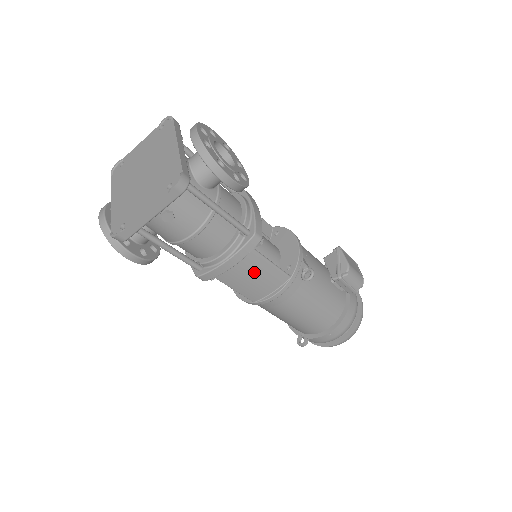
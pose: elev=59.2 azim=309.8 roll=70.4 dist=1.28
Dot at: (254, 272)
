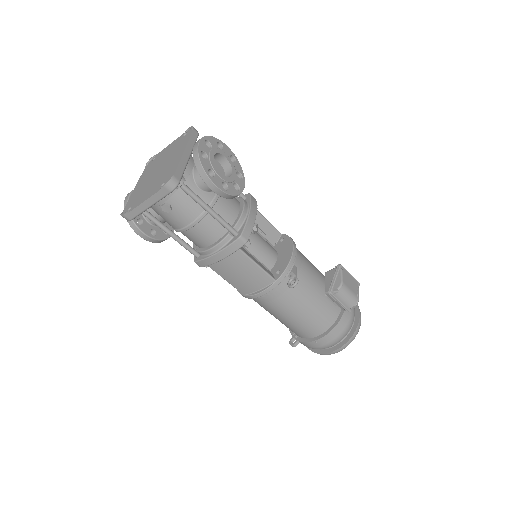
Dot at: (241, 269)
